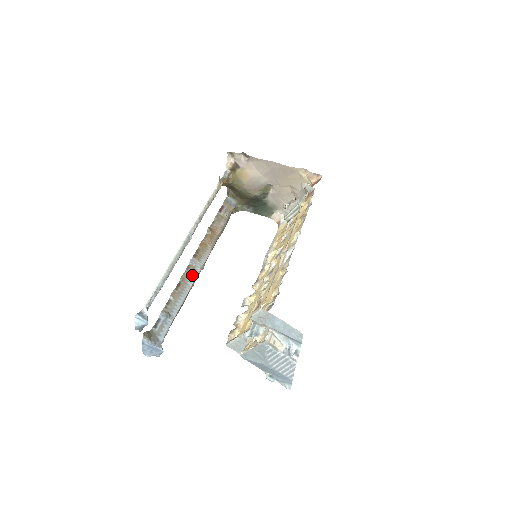
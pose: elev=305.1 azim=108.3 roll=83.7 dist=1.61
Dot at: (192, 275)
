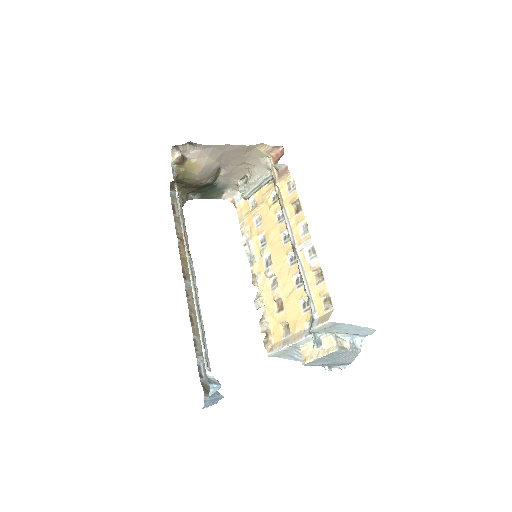
Dot at: occluded
